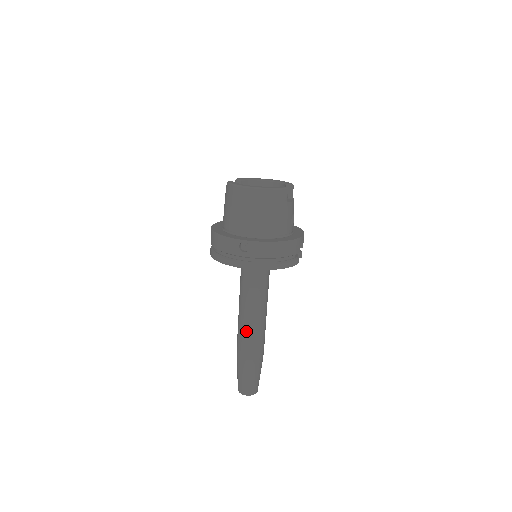
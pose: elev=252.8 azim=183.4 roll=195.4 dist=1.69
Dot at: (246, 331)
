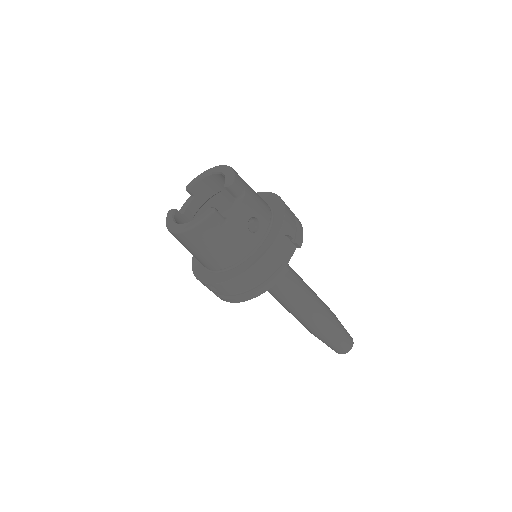
Dot at: (296, 318)
